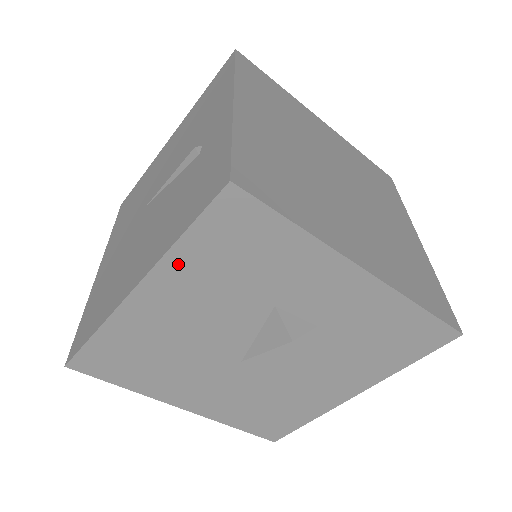
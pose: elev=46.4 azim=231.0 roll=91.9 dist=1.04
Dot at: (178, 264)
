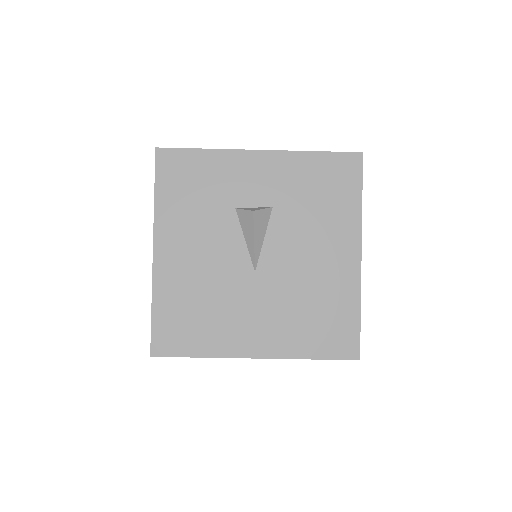
Dot at: (164, 214)
